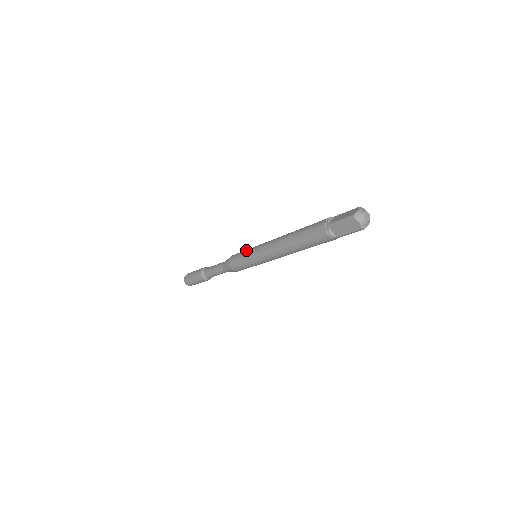
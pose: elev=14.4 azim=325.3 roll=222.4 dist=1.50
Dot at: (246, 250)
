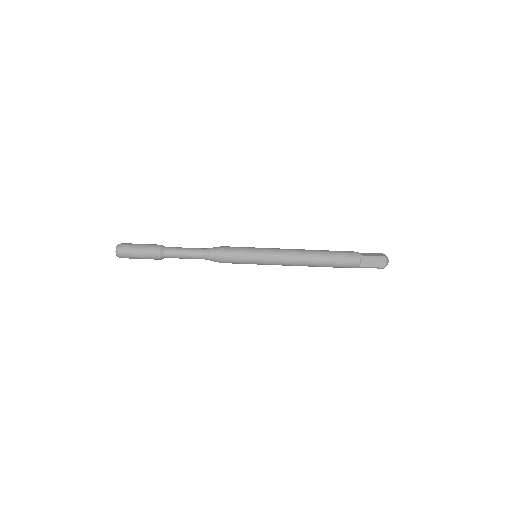
Dot at: (250, 247)
